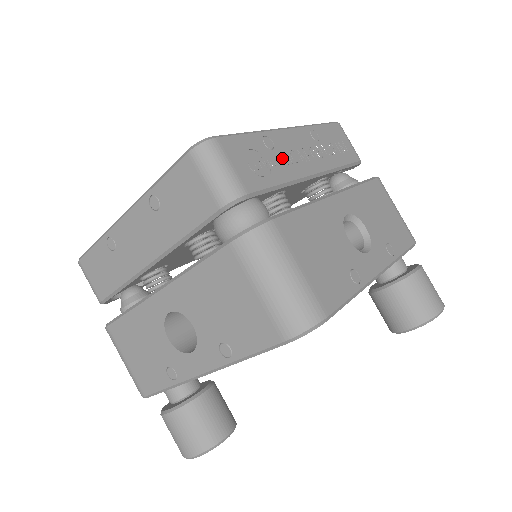
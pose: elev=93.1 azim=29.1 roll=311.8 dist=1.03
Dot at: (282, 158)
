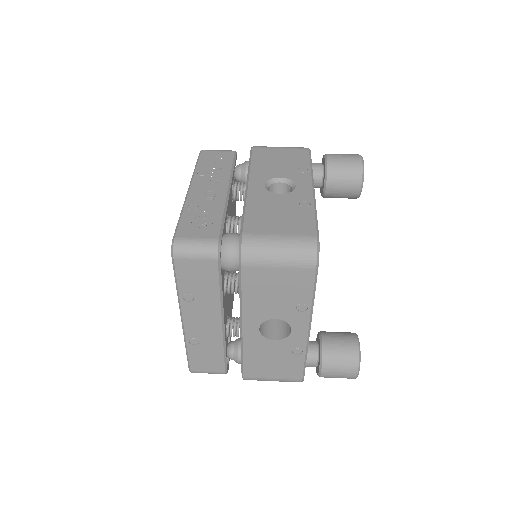
Dot at: (207, 204)
